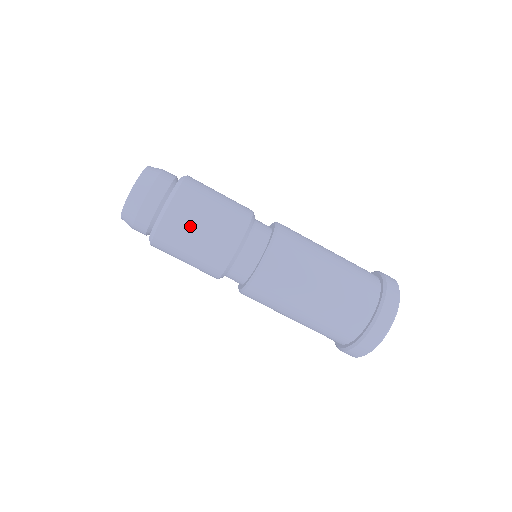
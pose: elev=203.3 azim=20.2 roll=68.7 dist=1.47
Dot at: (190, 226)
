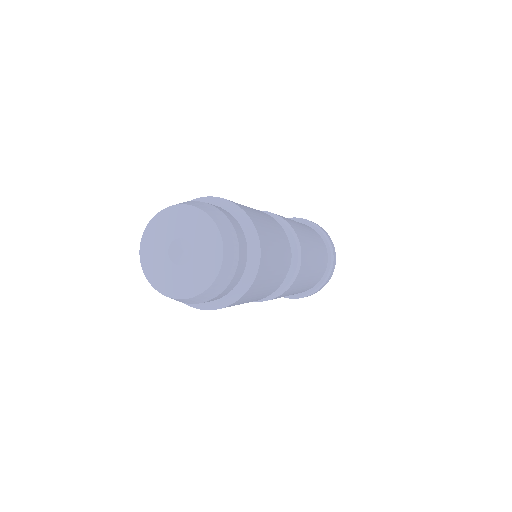
Dot at: (255, 294)
